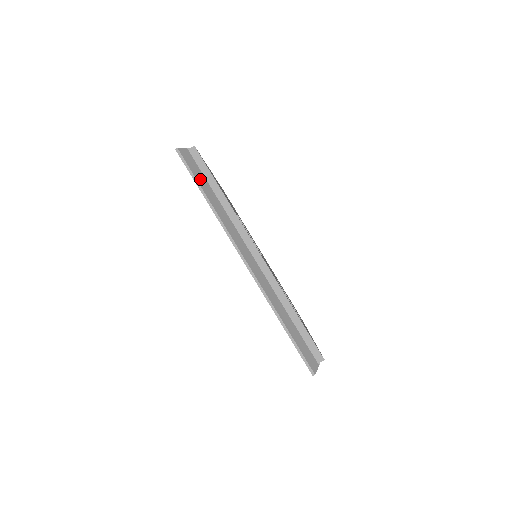
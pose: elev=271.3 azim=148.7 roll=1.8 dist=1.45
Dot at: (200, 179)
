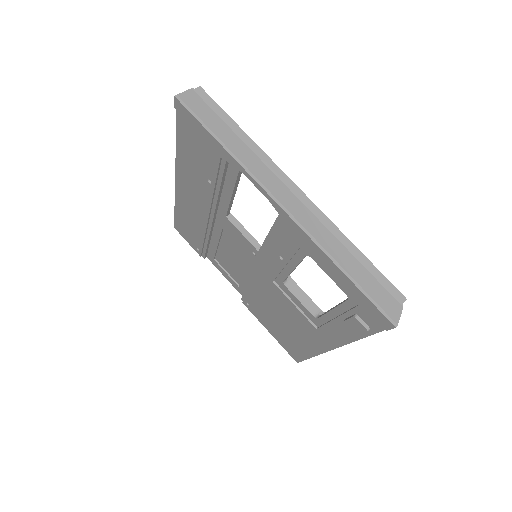
Dot at: (211, 122)
